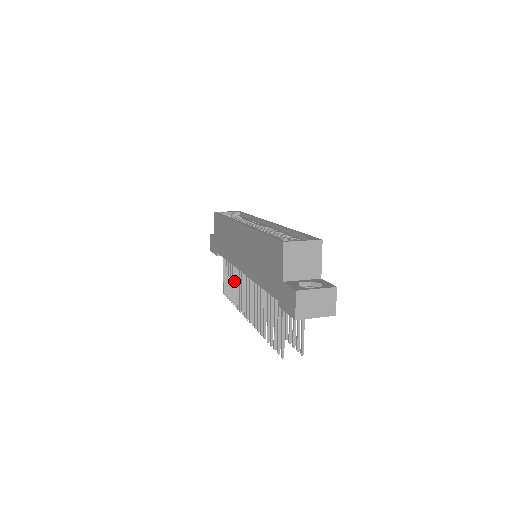
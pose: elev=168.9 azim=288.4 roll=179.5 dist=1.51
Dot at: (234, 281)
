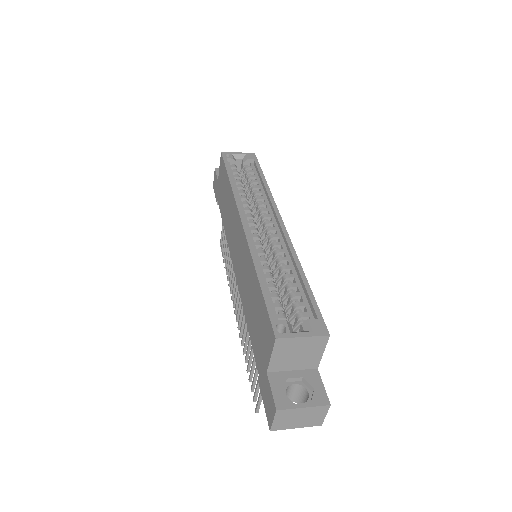
Dot at: occluded
